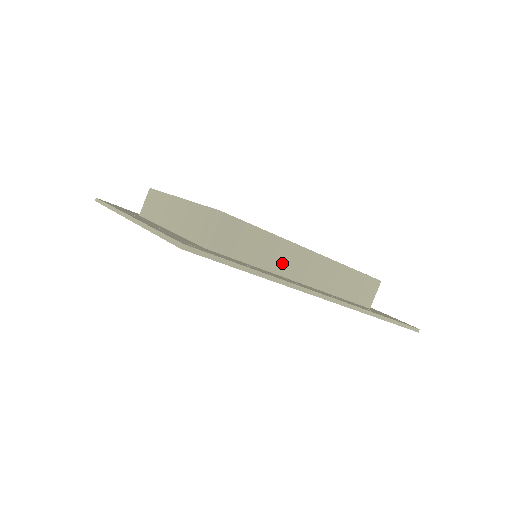
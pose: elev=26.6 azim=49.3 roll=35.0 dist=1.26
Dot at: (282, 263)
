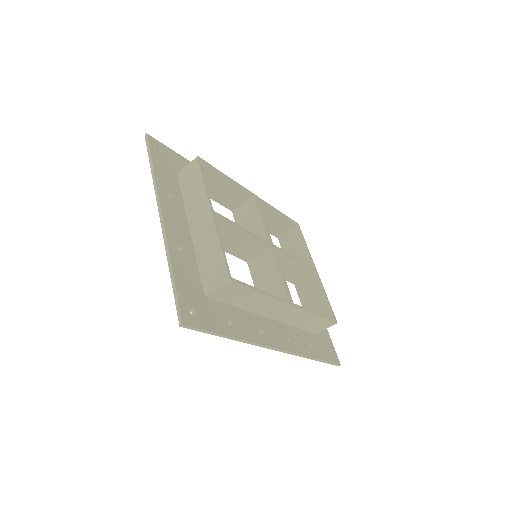
Dot at: (262, 308)
